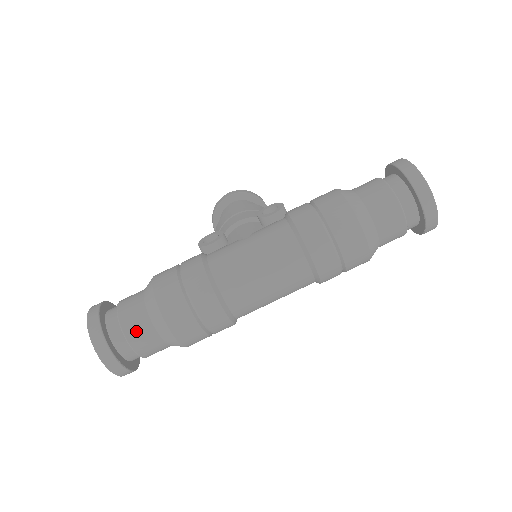
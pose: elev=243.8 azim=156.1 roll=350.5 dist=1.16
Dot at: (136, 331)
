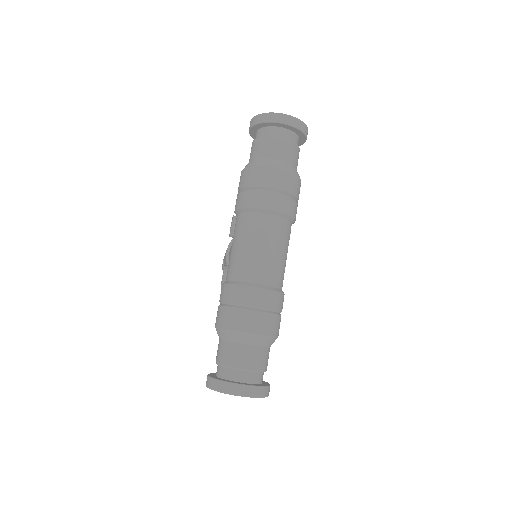
Dot at: (235, 358)
